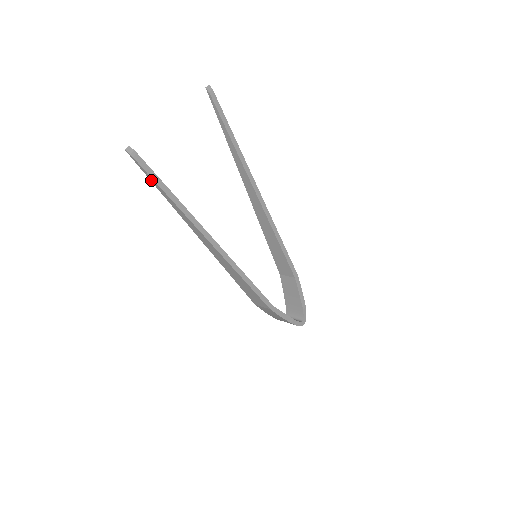
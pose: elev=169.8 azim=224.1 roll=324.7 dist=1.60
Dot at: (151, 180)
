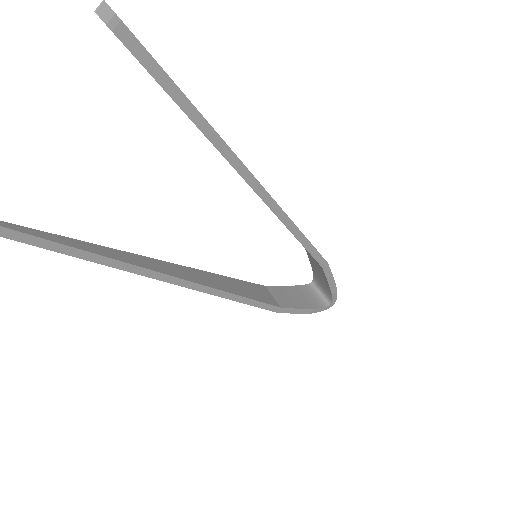
Dot at: (21, 237)
